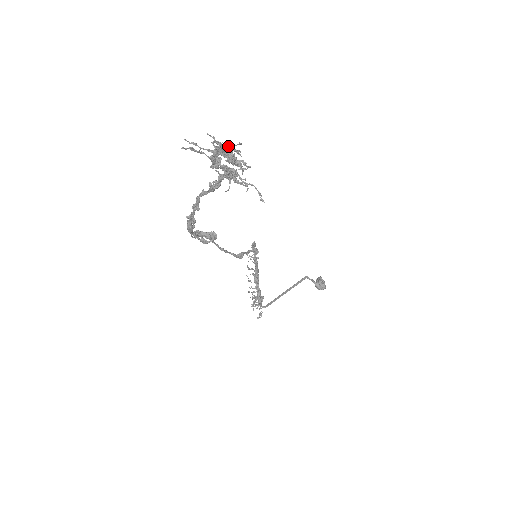
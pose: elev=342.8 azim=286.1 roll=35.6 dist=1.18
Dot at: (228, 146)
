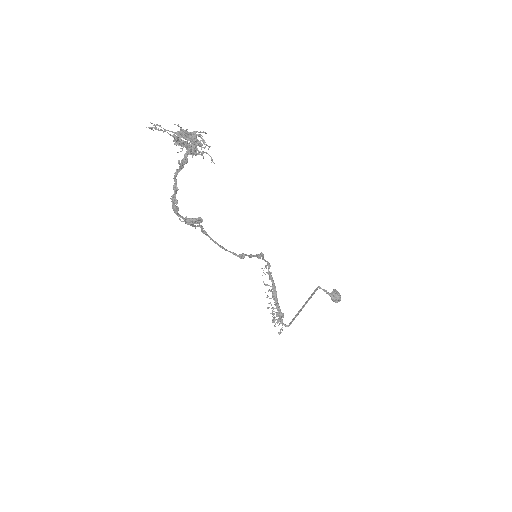
Dot at: (192, 132)
